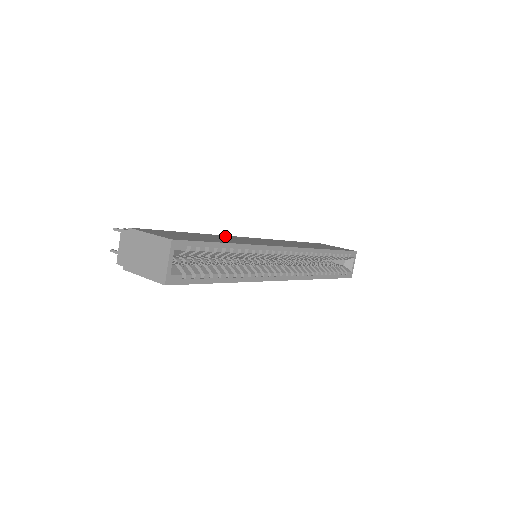
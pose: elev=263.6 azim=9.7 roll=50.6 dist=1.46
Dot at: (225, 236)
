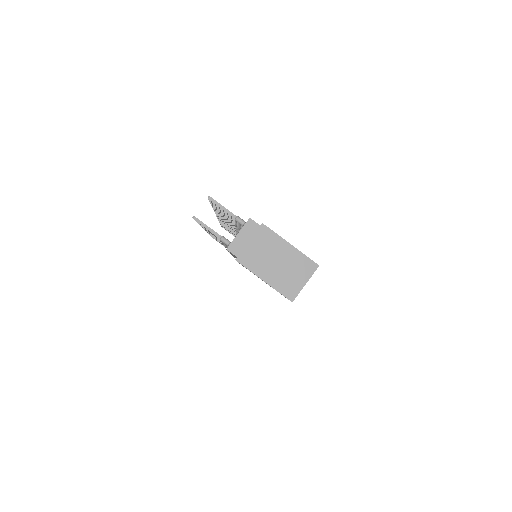
Dot at: occluded
